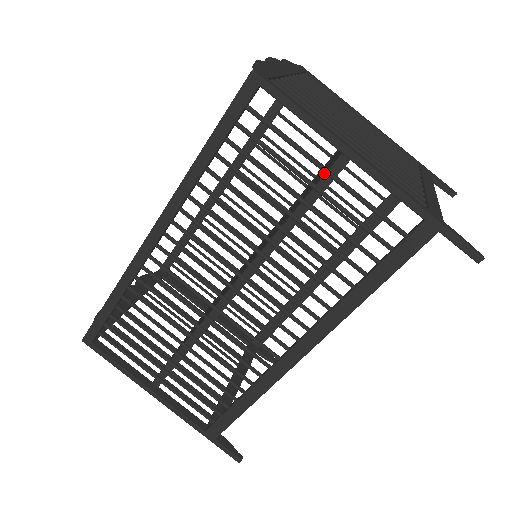
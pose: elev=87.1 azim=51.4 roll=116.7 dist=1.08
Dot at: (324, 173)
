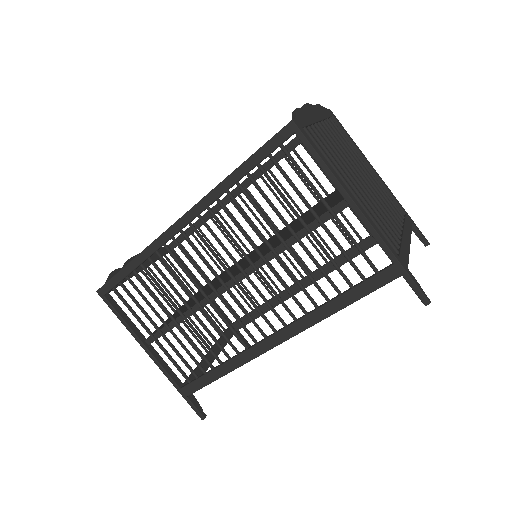
Dot at: occluded
